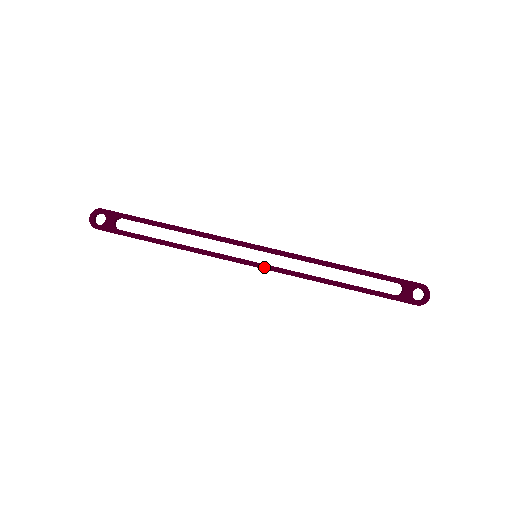
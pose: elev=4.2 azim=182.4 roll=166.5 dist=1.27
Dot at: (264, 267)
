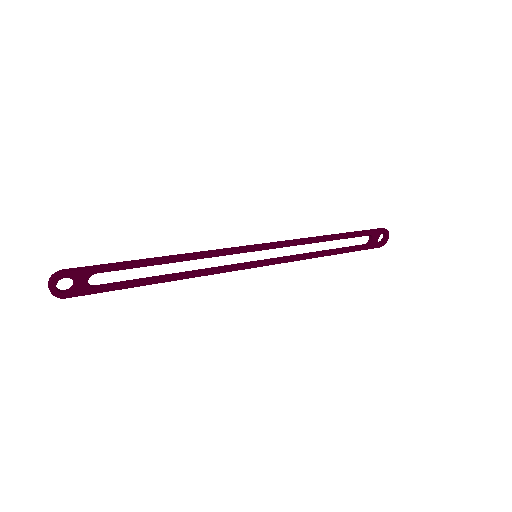
Dot at: (266, 265)
